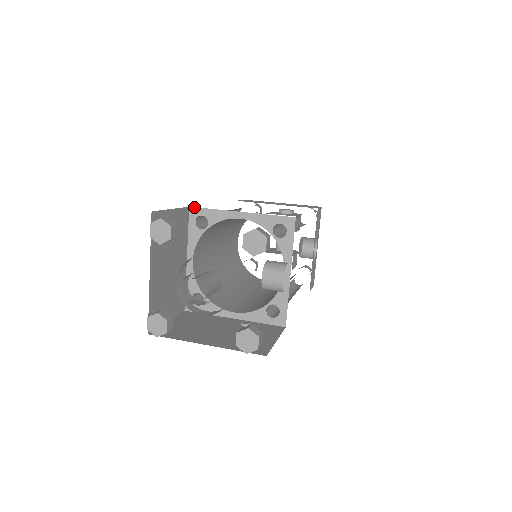
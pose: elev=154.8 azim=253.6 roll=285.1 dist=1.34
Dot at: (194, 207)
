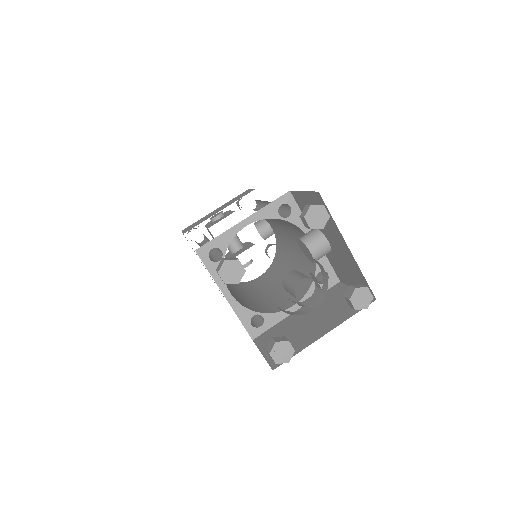
Dot at: occluded
